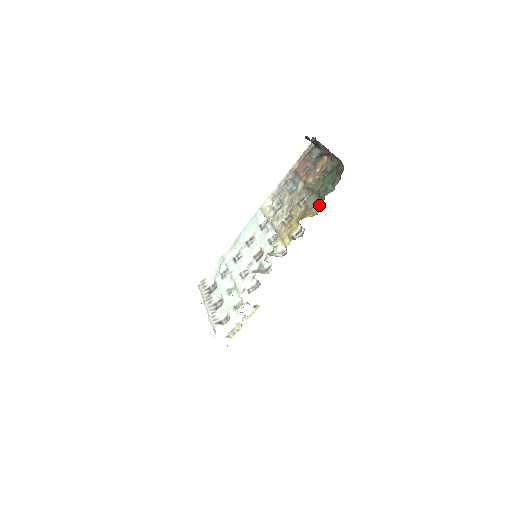
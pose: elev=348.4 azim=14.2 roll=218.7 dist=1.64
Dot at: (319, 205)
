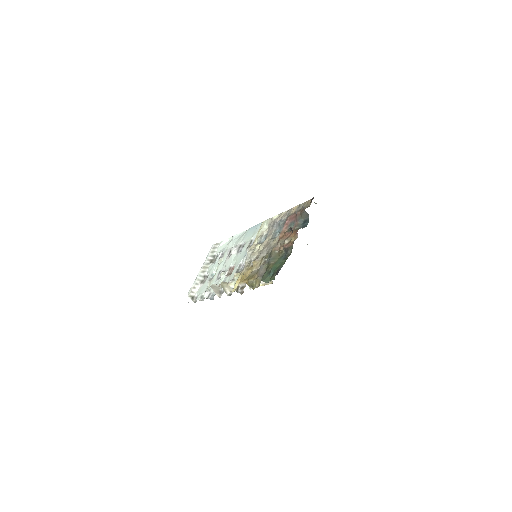
Dot at: (259, 282)
